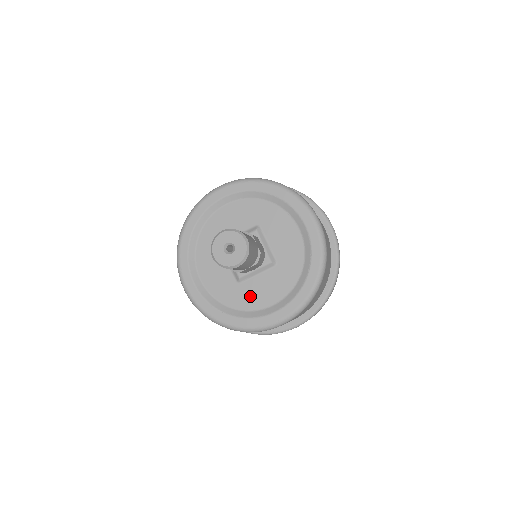
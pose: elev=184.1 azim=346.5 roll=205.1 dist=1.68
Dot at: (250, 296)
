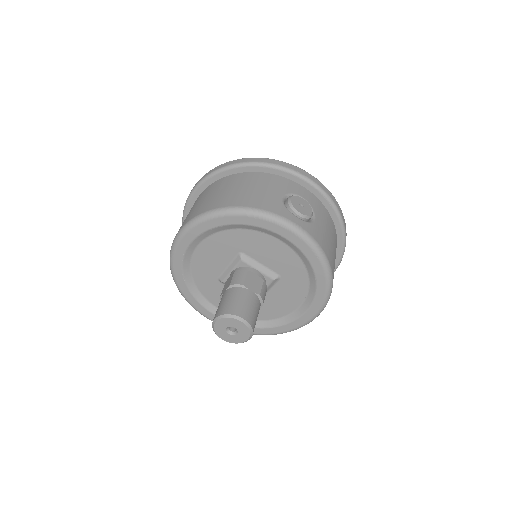
Dot at: (215, 292)
